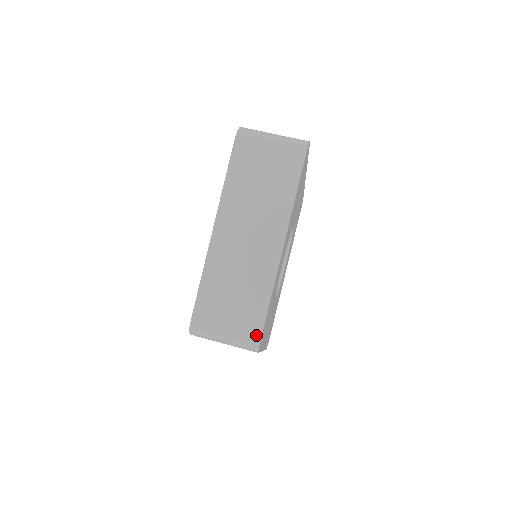
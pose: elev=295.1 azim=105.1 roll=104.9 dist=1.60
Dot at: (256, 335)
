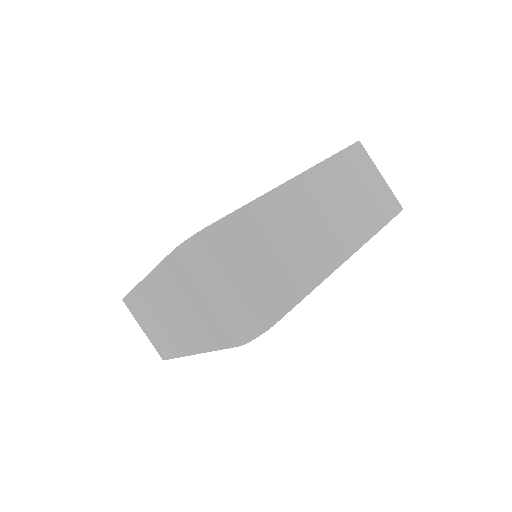
Dot at: (161, 356)
